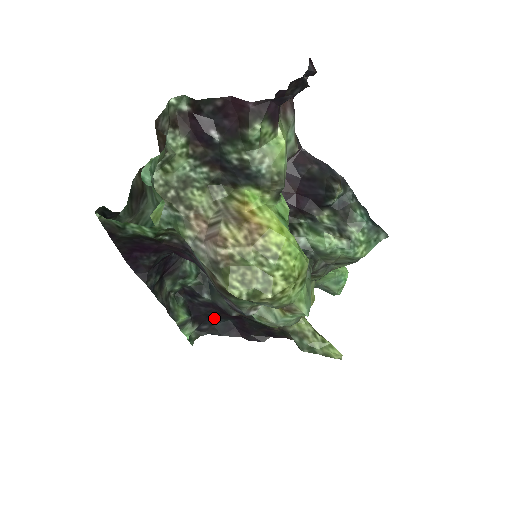
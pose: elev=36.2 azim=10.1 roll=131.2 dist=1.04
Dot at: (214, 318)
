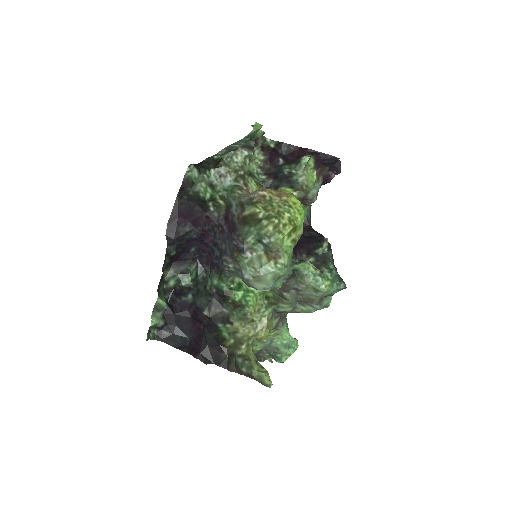
Dot at: (178, 328)
